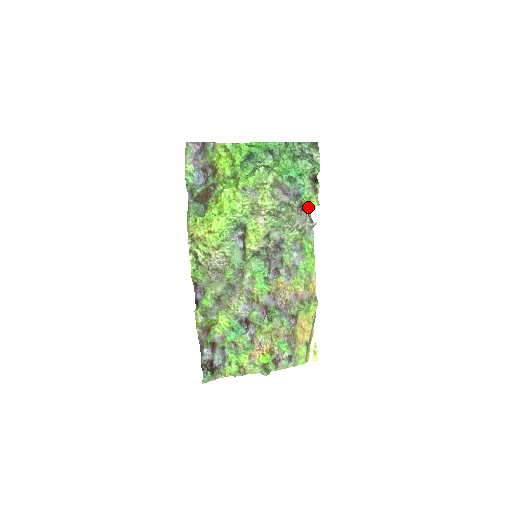
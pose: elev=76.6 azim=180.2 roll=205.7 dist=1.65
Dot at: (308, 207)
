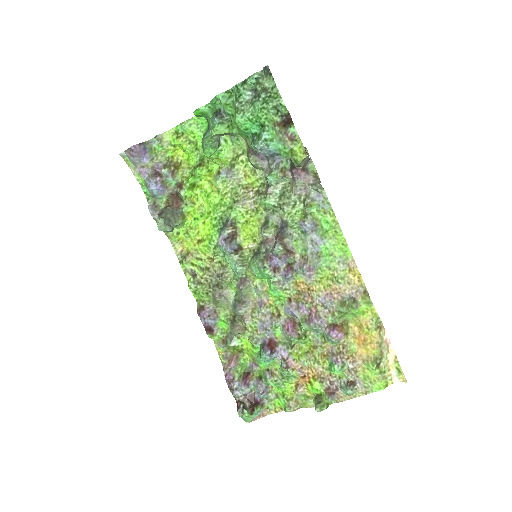
Dot at: (296, 165)
